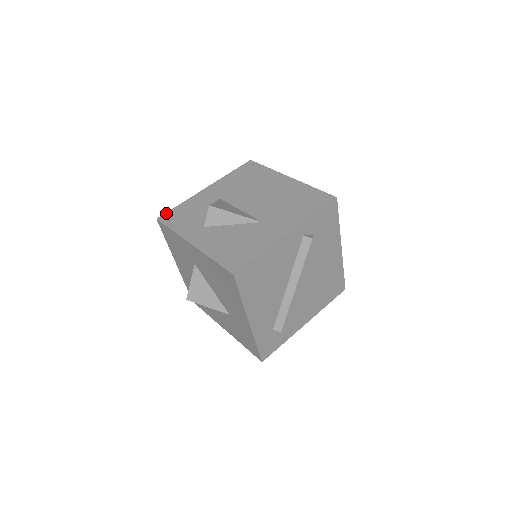
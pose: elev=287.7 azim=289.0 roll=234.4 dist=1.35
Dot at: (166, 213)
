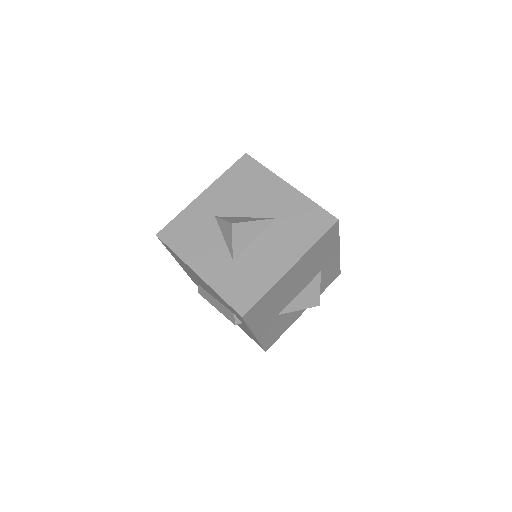
Dot at: occluded
